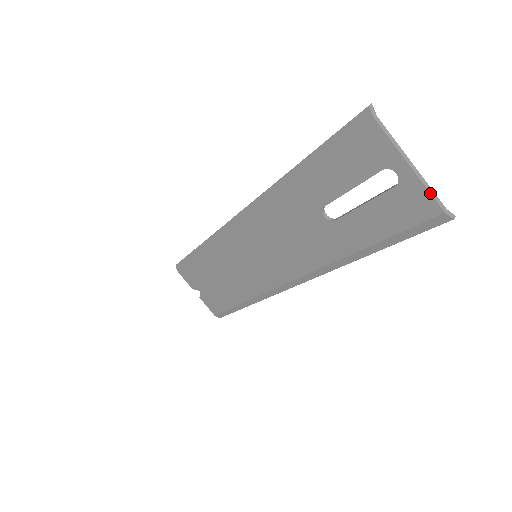
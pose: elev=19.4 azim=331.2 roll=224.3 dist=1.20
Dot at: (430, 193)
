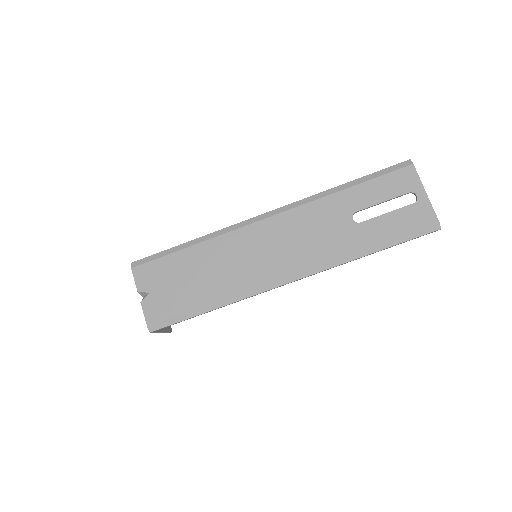
Dot at: occluded
